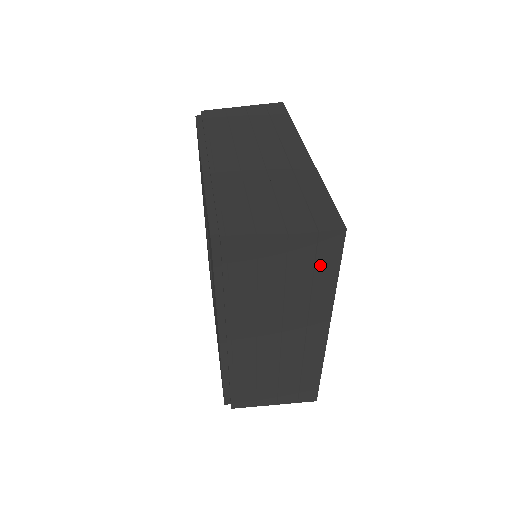
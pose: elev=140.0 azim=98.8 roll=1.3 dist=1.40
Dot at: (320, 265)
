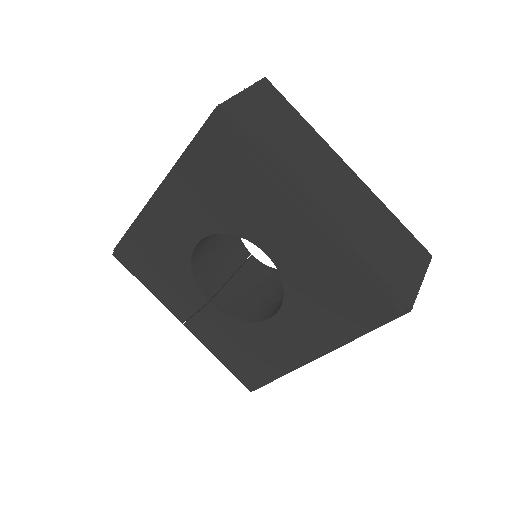
Dot at: occluded
